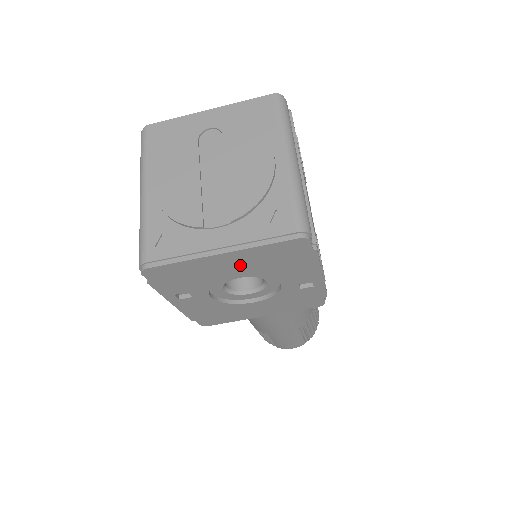
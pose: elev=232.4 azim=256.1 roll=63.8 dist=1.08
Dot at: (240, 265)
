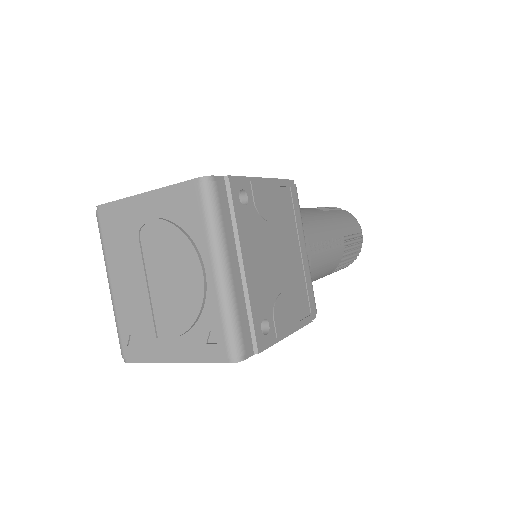
Dot at: occluded
